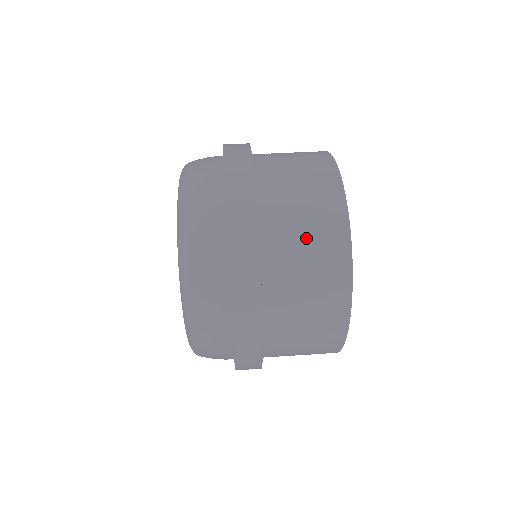
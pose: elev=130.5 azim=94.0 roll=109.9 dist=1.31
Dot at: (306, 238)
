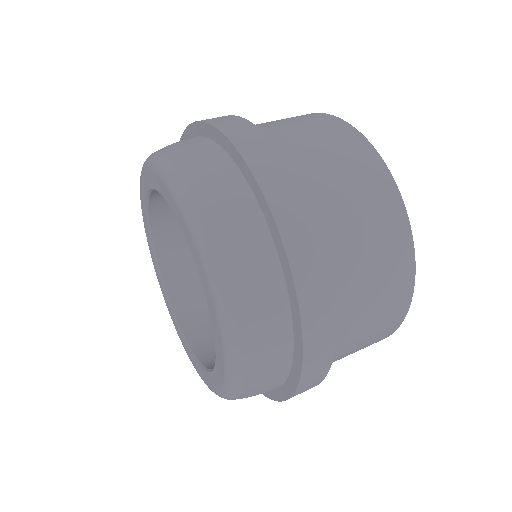
Dot at: (360, 216)
